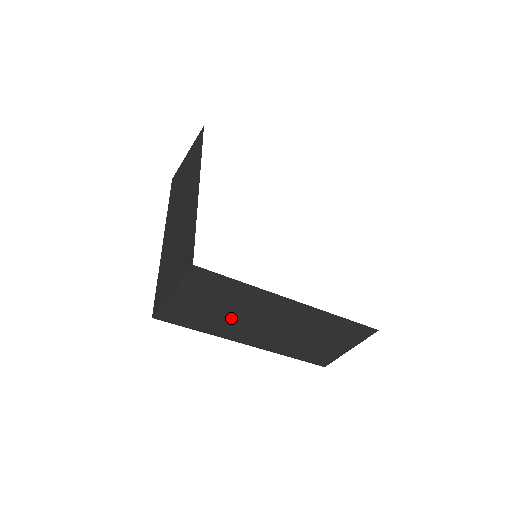
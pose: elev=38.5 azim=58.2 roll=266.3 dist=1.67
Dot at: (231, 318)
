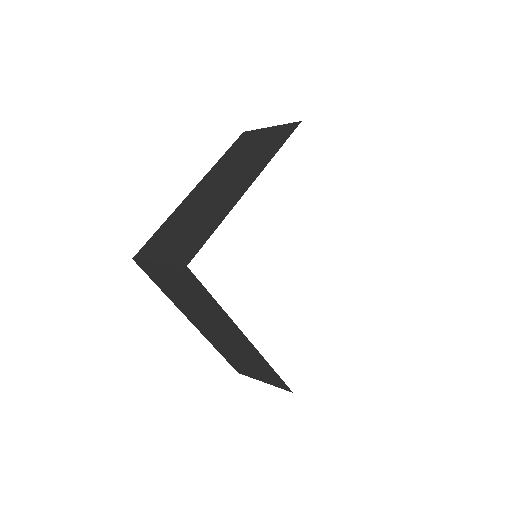
Dot at: (192, 305)
